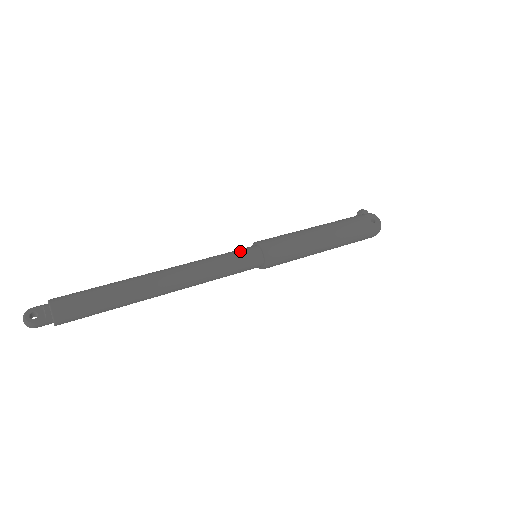
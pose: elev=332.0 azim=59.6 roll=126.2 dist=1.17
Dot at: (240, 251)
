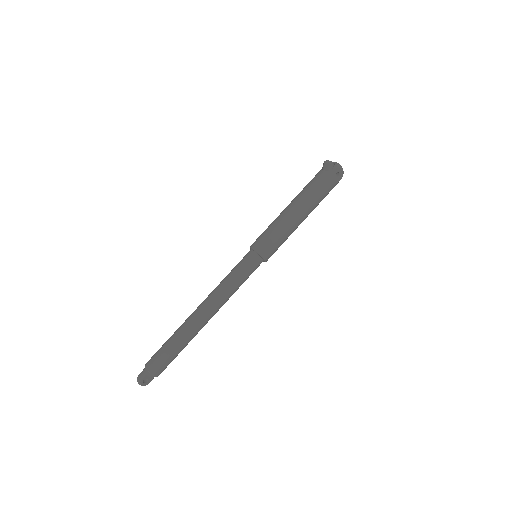
Dot at: (248, 267)
